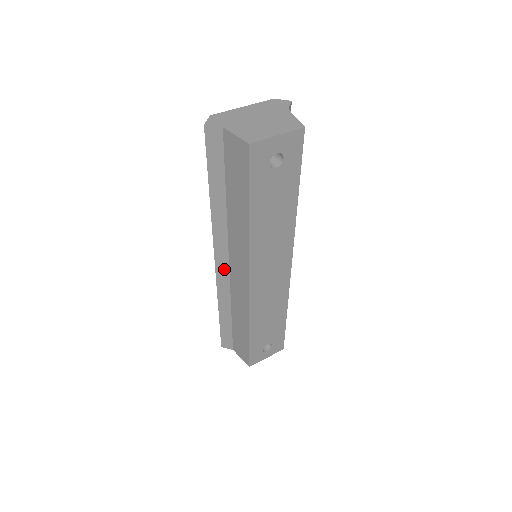
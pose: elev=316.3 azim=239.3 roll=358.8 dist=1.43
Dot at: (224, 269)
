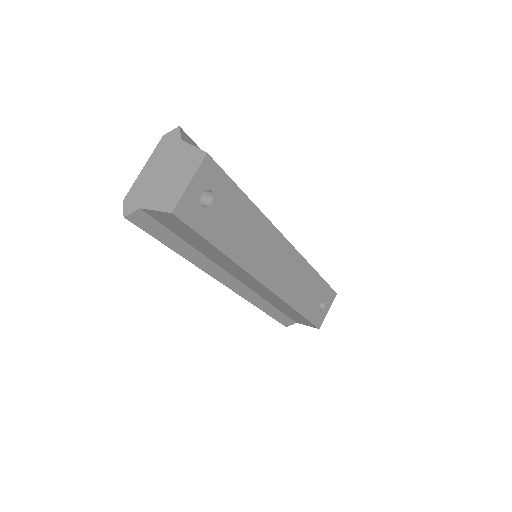
Dot at: (239, 286)
